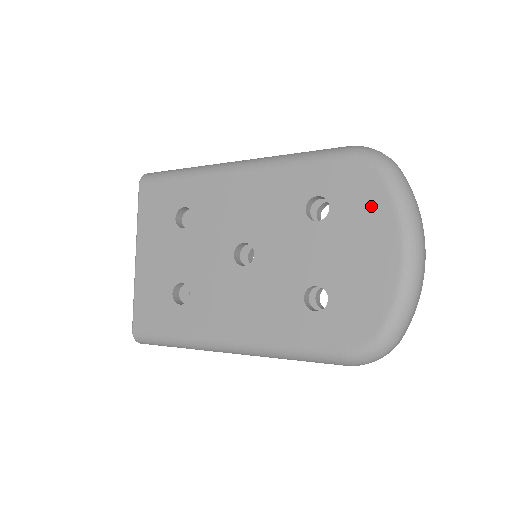
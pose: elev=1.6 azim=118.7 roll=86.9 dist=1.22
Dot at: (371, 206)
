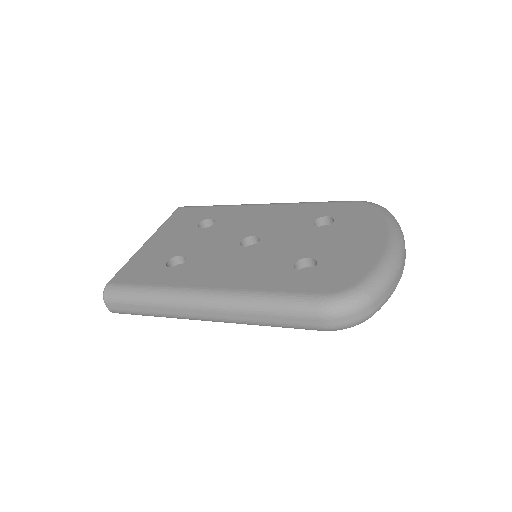
Dot at: (368, 221)
